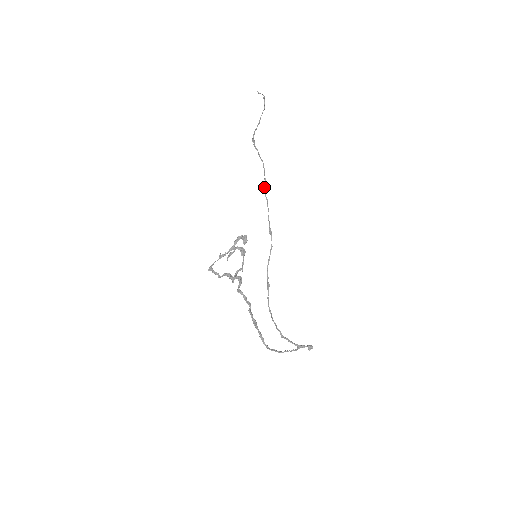
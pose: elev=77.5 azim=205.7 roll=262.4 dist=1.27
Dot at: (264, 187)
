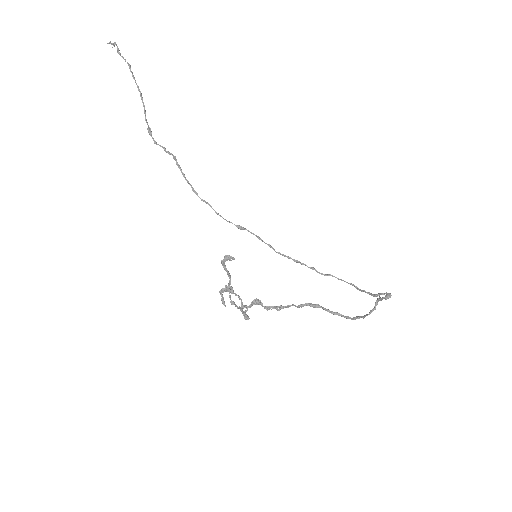
Dot at: occluded
